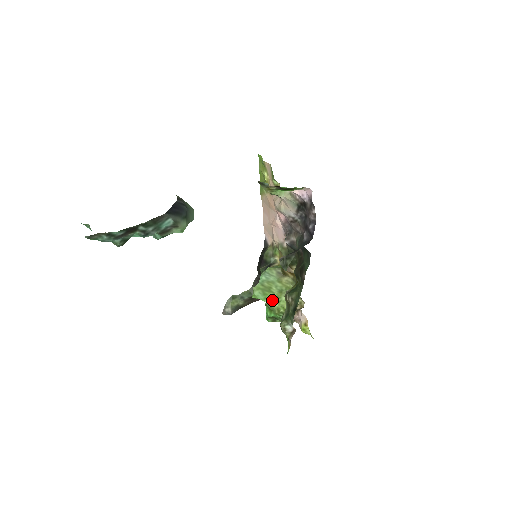
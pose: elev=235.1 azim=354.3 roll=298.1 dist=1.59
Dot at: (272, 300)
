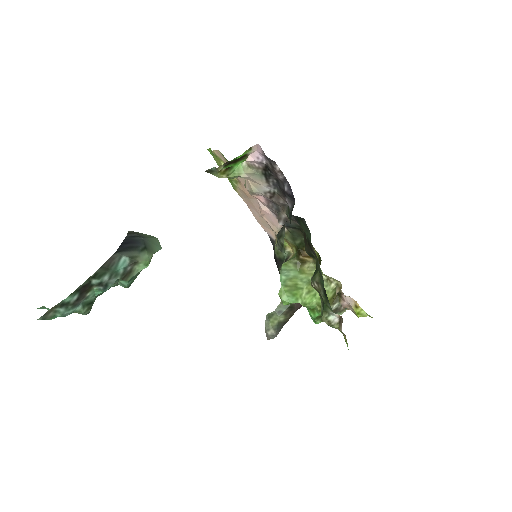
Dot at: (305, 297)
